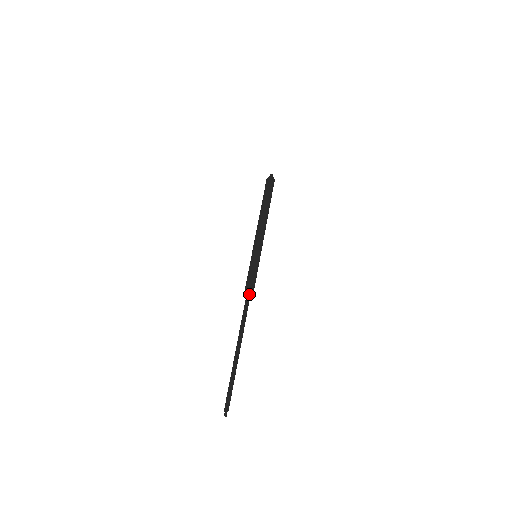
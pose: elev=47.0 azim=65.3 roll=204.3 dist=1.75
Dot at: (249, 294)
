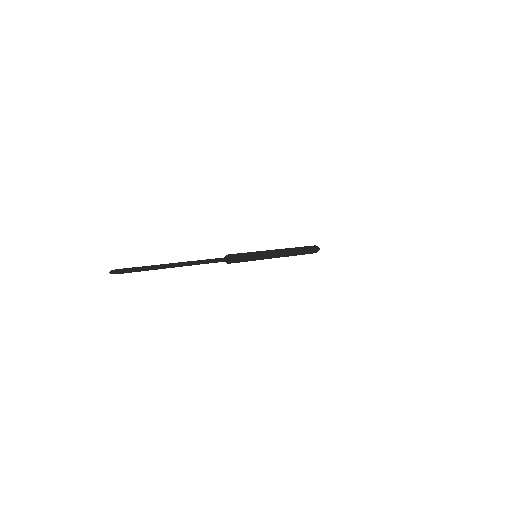
Dot at: (225, 259)
